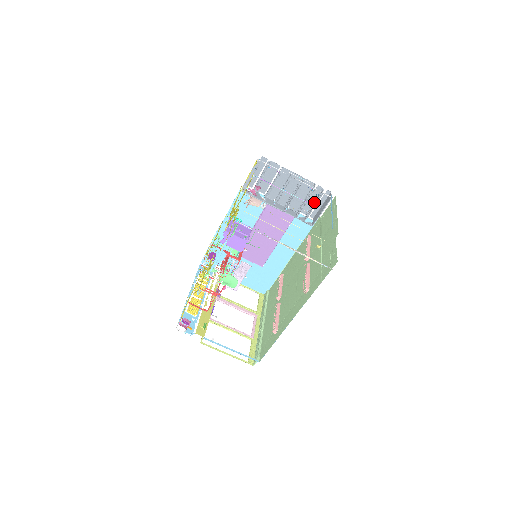
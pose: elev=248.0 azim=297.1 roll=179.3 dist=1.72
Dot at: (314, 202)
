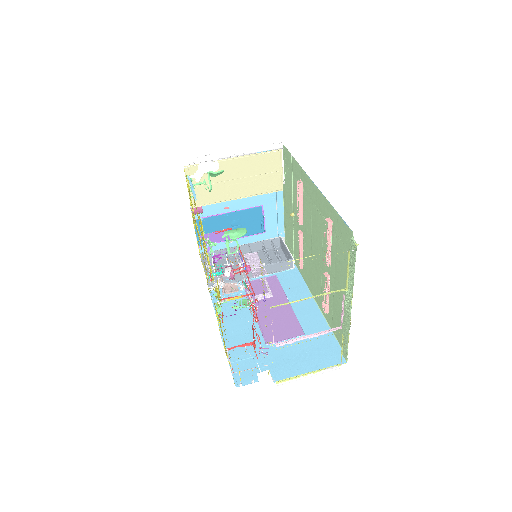
Dot at: occluded
